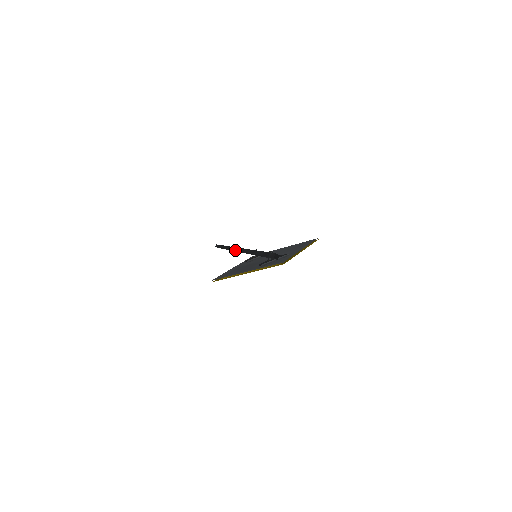
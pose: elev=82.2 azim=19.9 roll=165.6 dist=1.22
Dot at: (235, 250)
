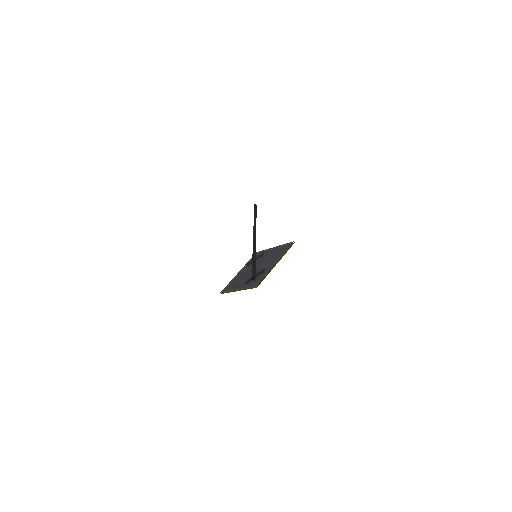
Dot at: occluded
